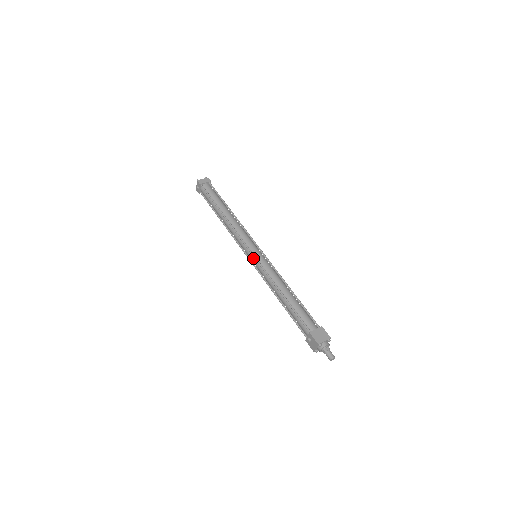
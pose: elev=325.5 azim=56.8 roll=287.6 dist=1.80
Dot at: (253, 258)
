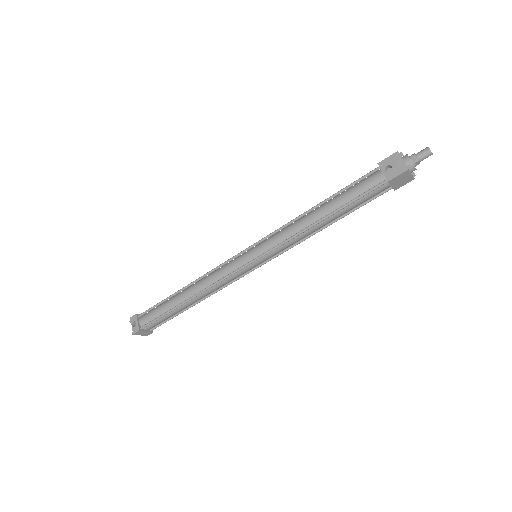
Dot at: (253, 249)
